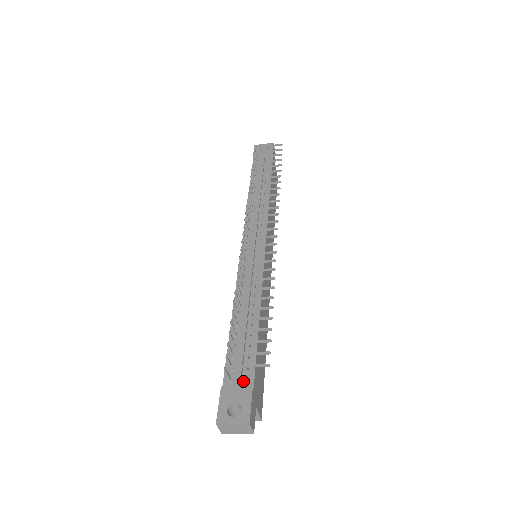
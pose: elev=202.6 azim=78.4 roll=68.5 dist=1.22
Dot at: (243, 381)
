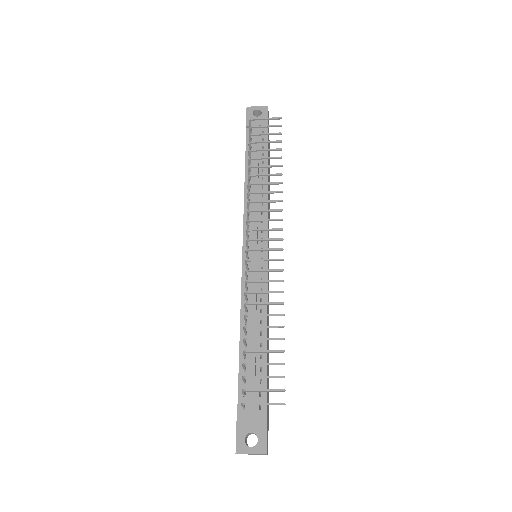
Dot at: (256, 408)
